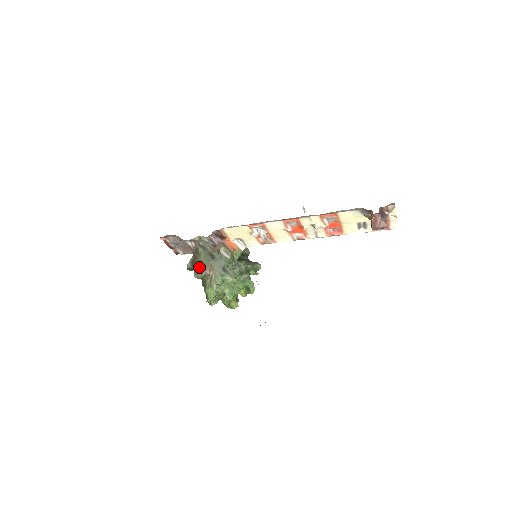
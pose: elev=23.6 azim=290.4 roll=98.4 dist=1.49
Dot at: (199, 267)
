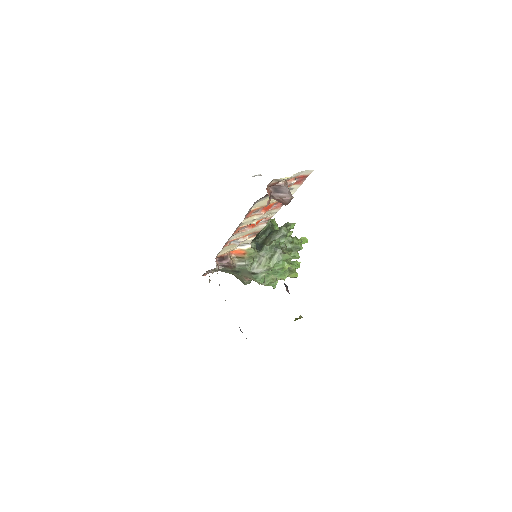
Dot at: (240, 280)
